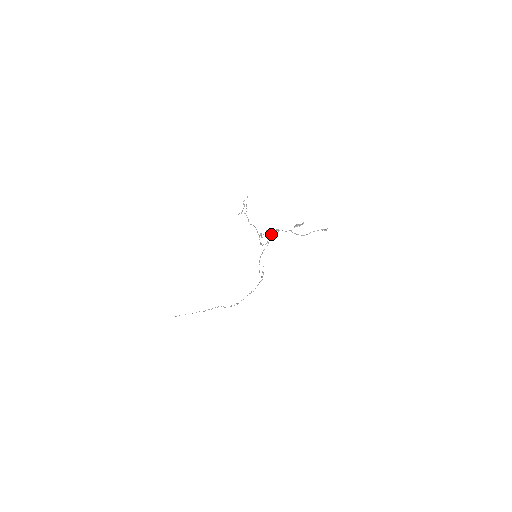
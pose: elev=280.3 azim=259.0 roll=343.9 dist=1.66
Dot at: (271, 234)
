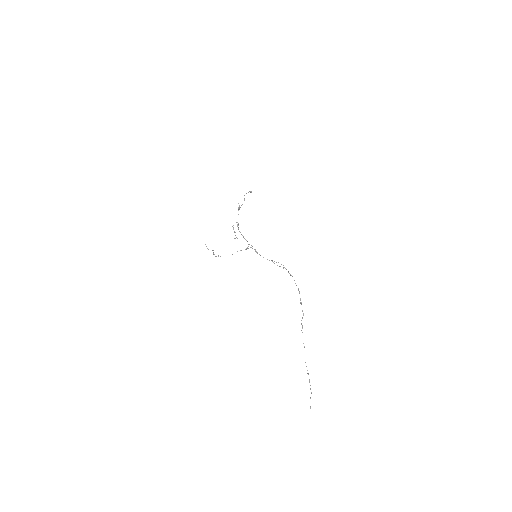
Dot at: occluded
